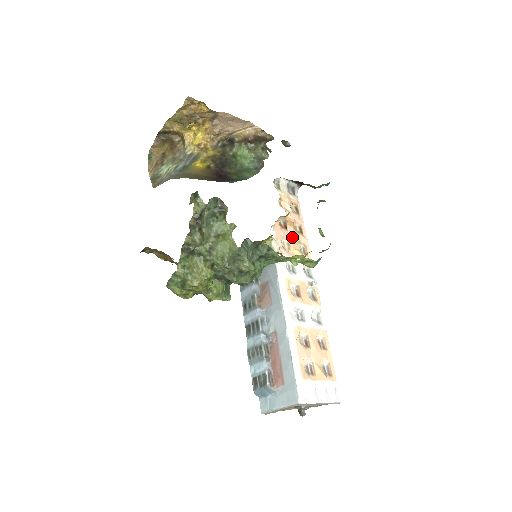
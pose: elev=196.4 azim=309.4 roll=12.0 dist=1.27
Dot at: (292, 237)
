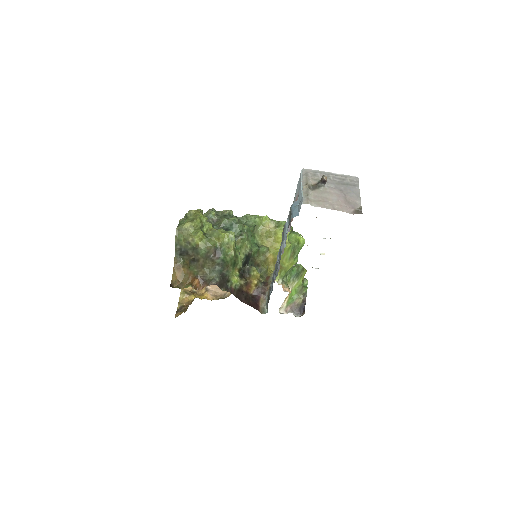
Dot at: occluded
